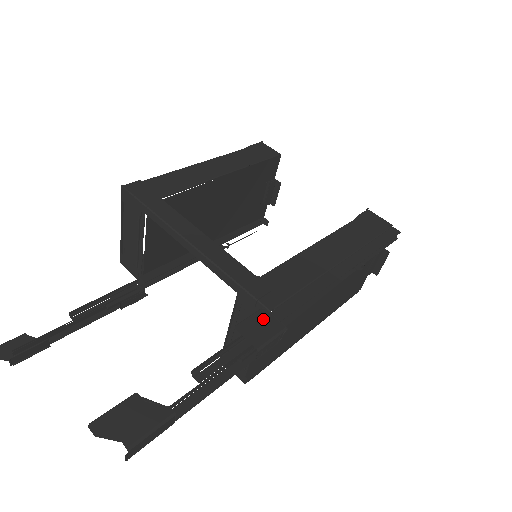
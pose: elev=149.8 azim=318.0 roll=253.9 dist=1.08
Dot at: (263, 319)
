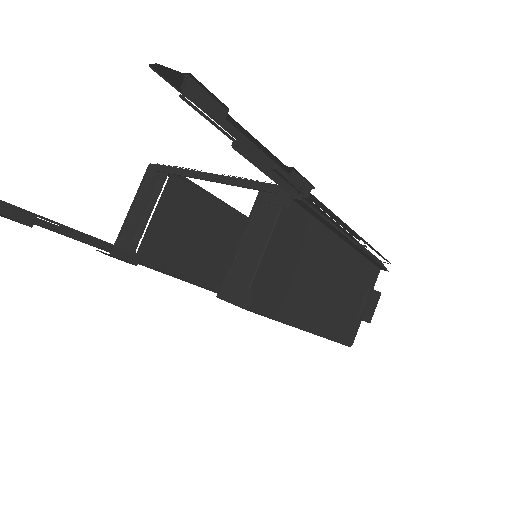
Dot at: occluded
